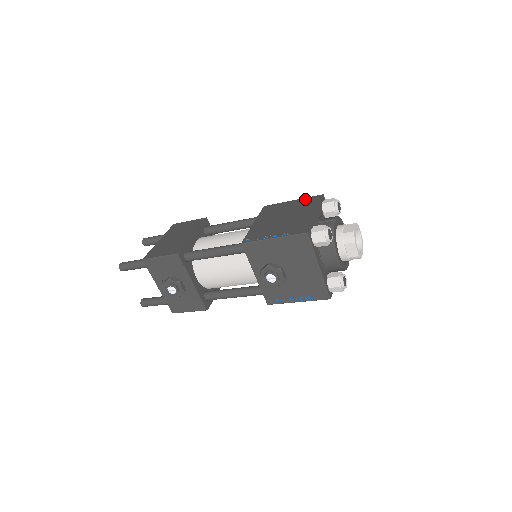
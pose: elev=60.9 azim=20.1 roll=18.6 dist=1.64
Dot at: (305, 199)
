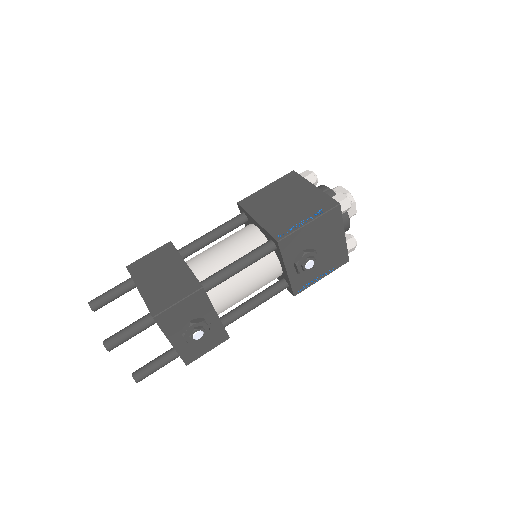
Dot at: (280, 180)
